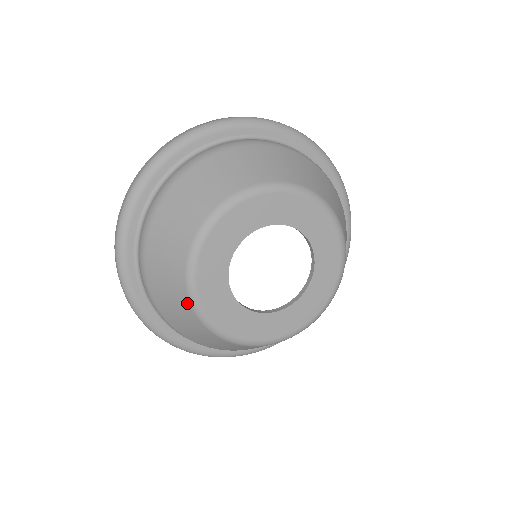
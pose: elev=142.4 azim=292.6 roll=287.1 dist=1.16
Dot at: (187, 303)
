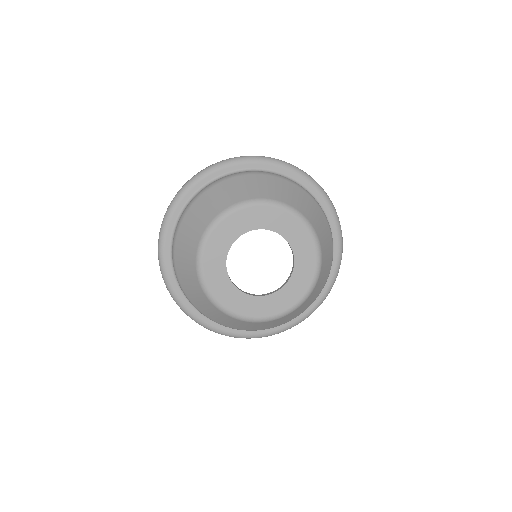
Dot at: (196, 278)
